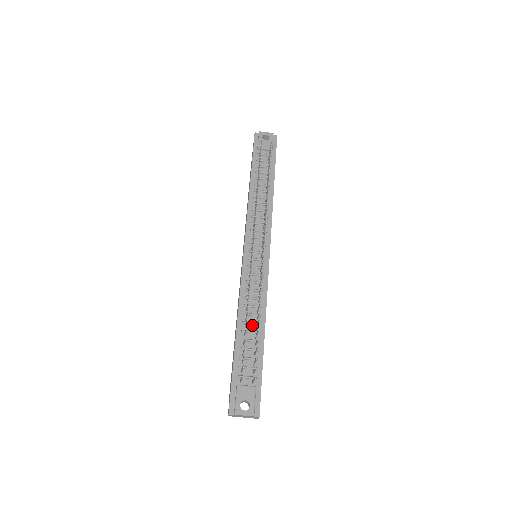
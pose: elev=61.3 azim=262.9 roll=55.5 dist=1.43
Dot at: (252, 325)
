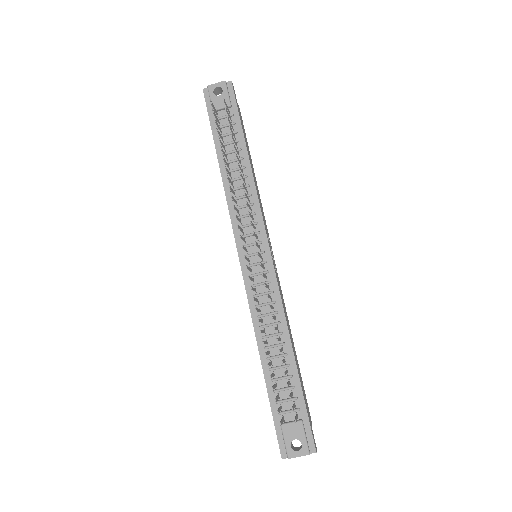
Dot at: (276, 348)
